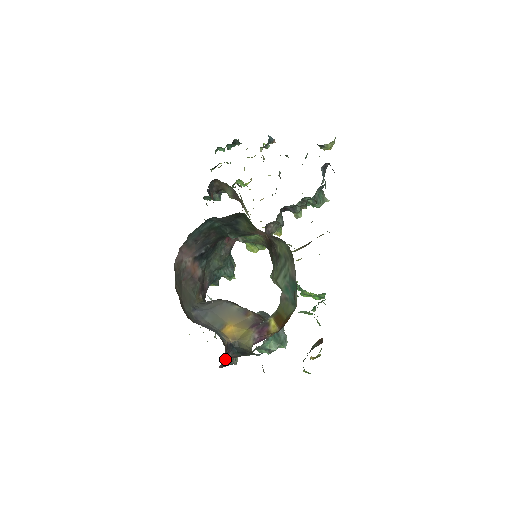
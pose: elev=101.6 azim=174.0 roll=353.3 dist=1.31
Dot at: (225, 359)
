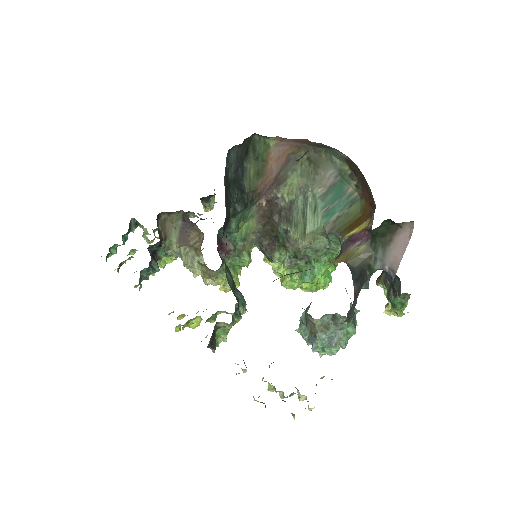
Dot at: occluded
